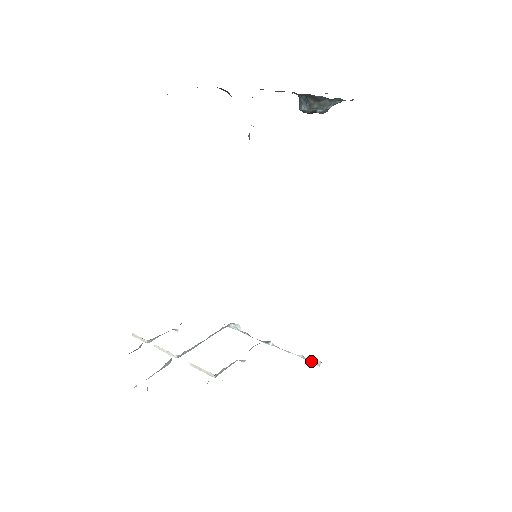
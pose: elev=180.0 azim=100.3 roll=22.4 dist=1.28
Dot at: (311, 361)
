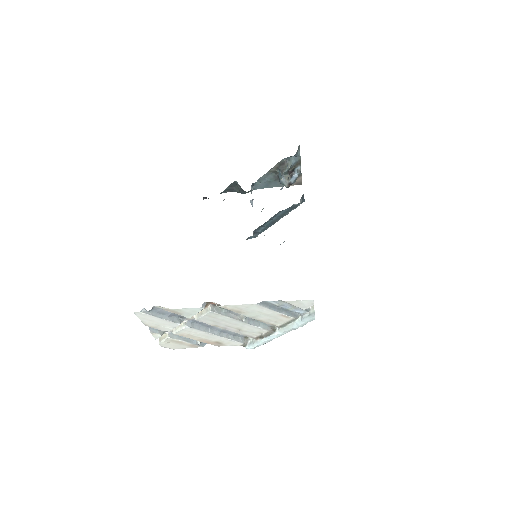
Dot at: (308, 316)
